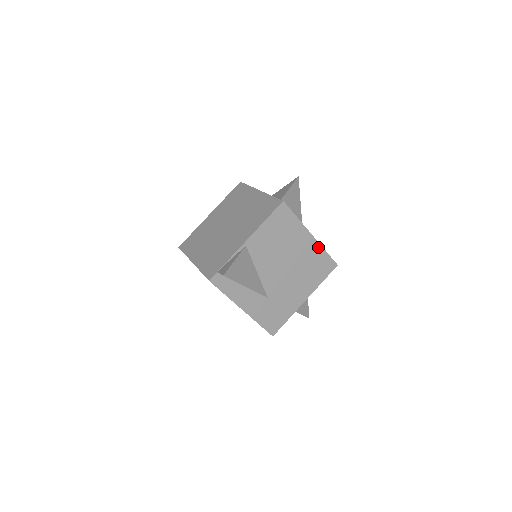
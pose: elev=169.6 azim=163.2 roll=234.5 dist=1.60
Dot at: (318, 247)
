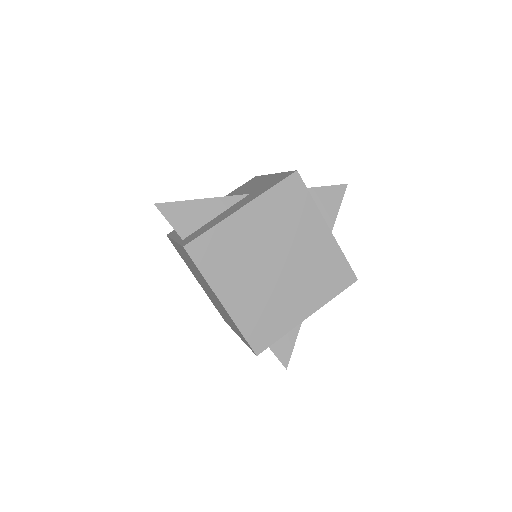
Dot at: occluded
